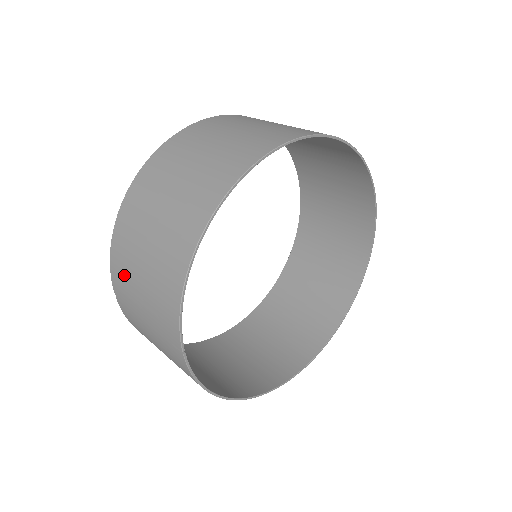
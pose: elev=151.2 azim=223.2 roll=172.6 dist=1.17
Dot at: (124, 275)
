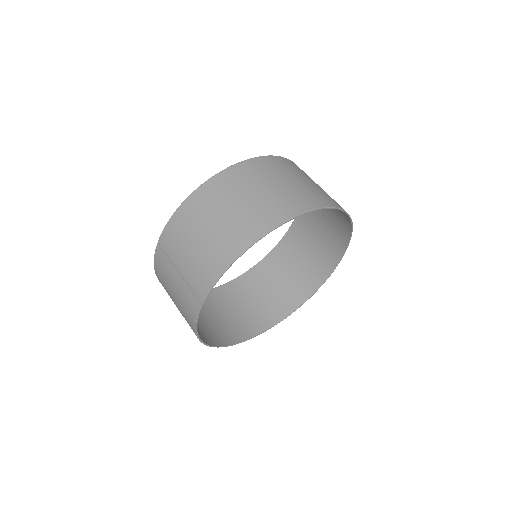
Dot at: (178, 235)
